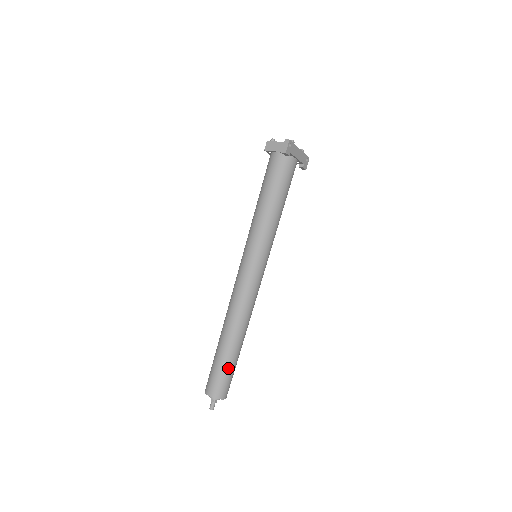
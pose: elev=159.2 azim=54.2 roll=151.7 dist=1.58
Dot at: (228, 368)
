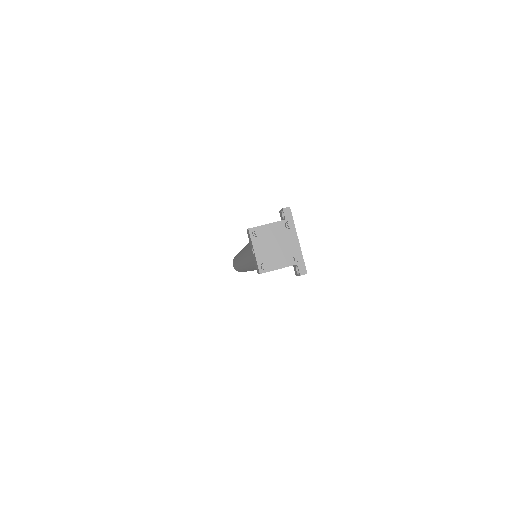
Dot at: occluded
